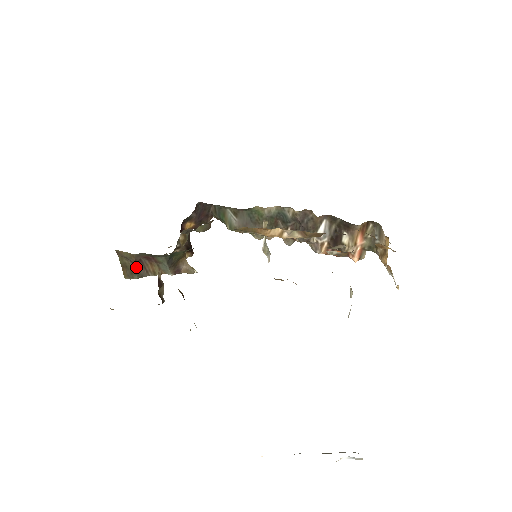
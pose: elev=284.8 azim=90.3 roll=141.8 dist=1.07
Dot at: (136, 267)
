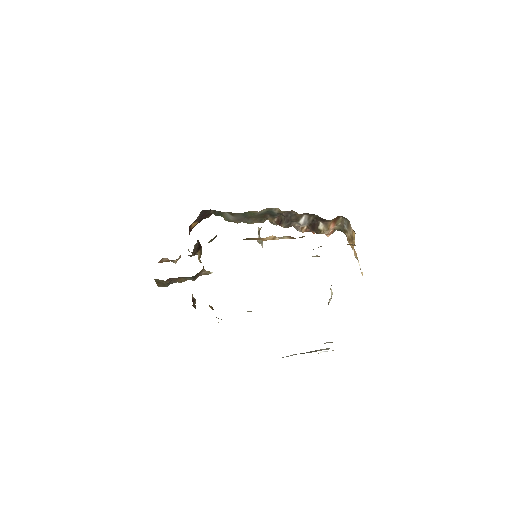
Dot at: occluded
